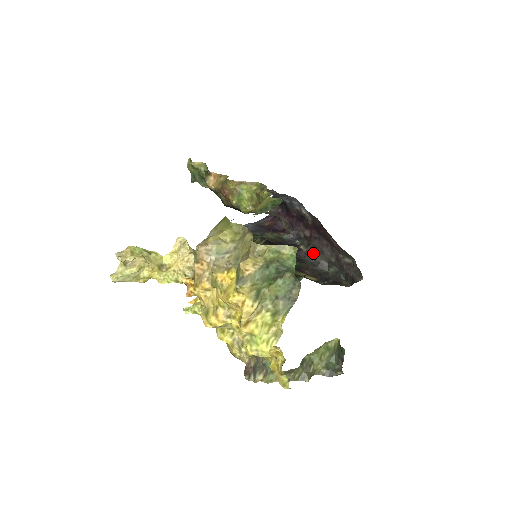
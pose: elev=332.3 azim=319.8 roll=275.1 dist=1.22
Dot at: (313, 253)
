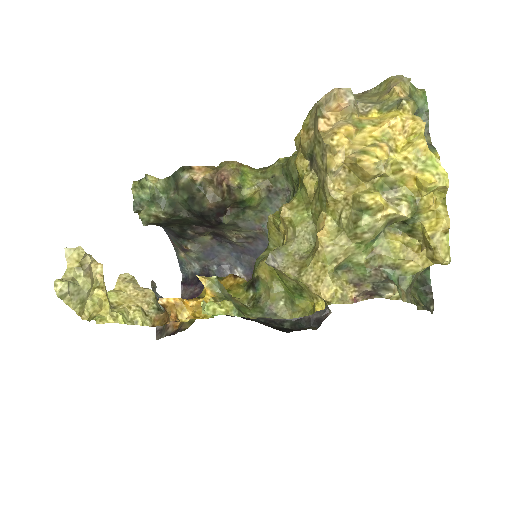
Dot at: occluded
